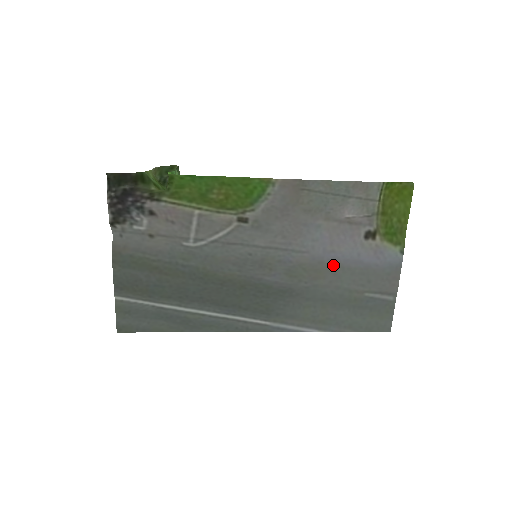
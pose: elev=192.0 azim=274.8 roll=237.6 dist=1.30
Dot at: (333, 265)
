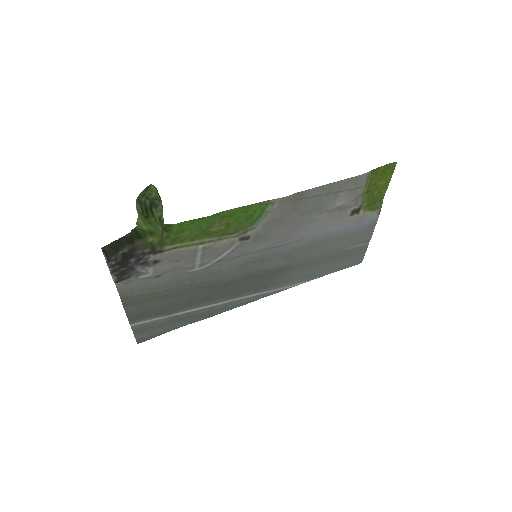
Dot at: (322, 240)
